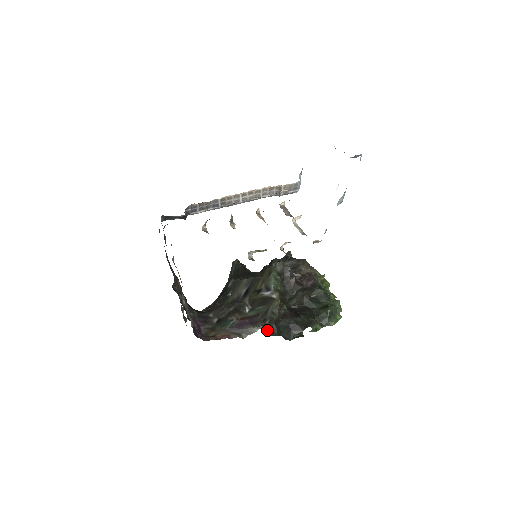
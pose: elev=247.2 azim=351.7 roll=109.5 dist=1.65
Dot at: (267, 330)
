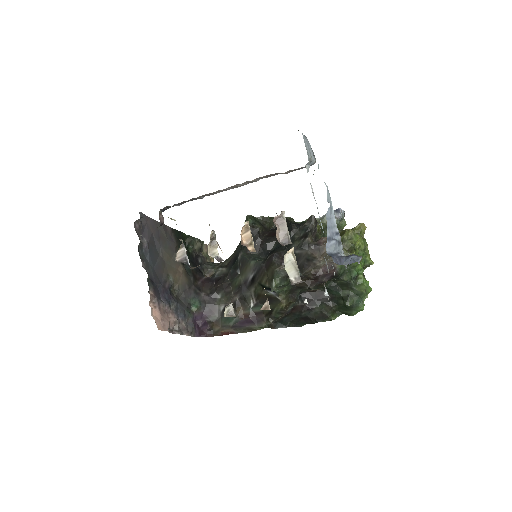
Dot at: (273, 324)
